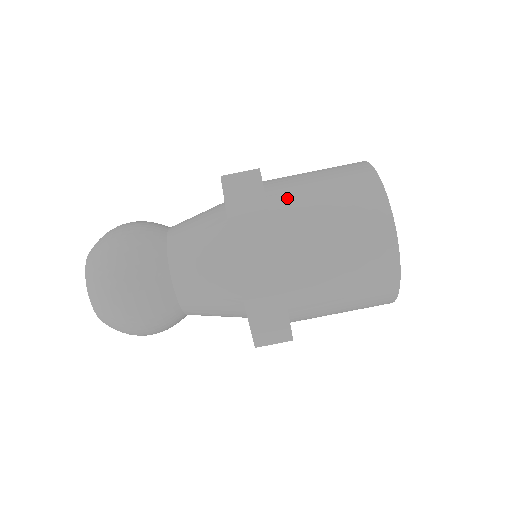
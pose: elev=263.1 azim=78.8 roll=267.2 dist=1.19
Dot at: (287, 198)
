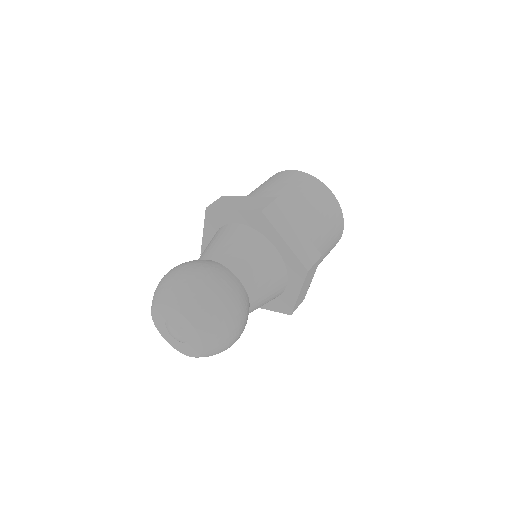
Dot at: occluded
